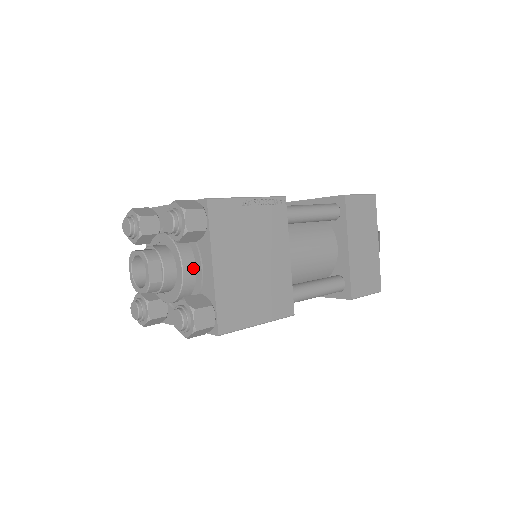
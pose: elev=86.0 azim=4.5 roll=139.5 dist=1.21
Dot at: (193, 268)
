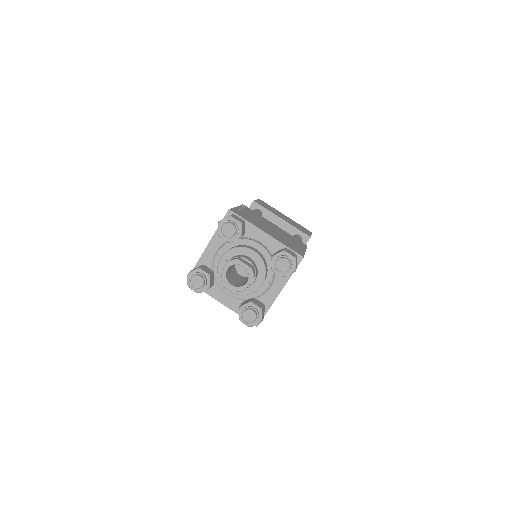
Dot at: (256, 250)
